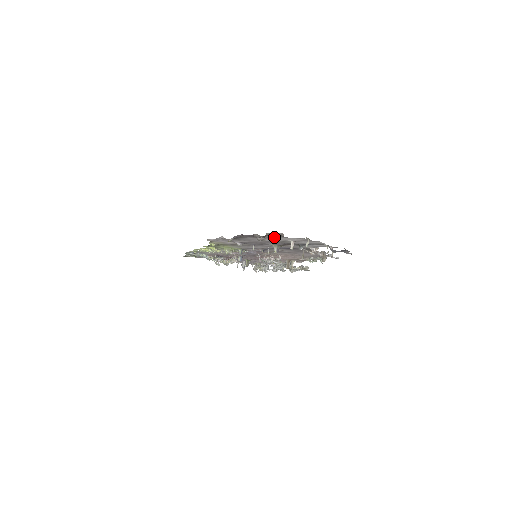
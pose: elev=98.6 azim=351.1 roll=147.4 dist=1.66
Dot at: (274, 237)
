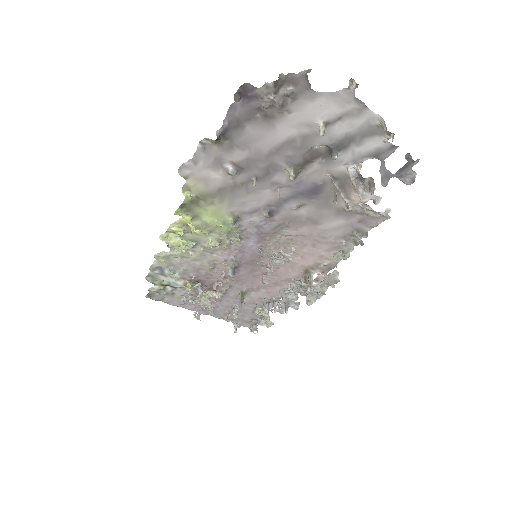
Dot at: (292, 104)
